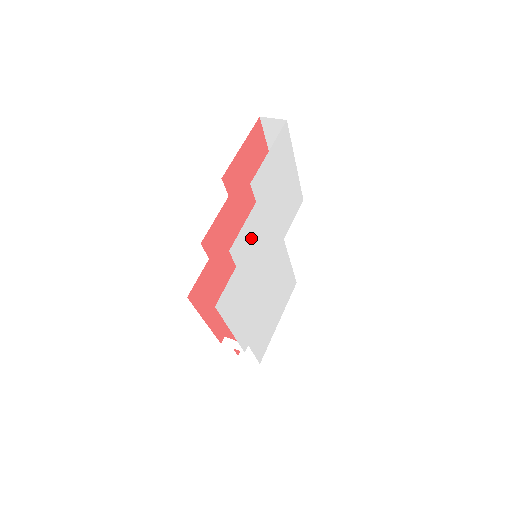
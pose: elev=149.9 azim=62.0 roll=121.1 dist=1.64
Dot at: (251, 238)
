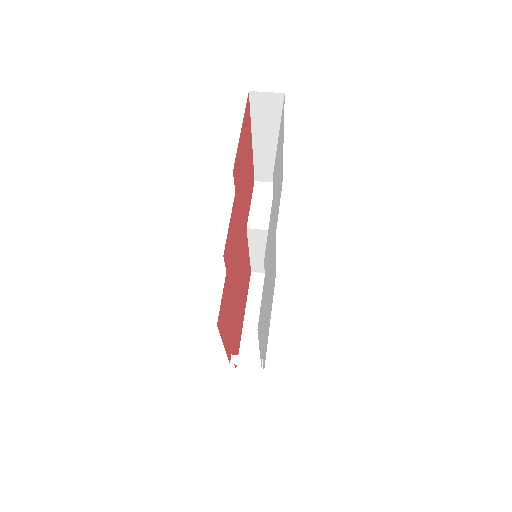
Dot at: (269, 238)
